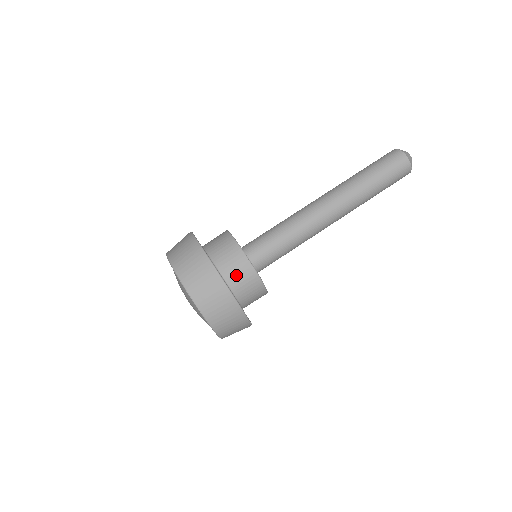
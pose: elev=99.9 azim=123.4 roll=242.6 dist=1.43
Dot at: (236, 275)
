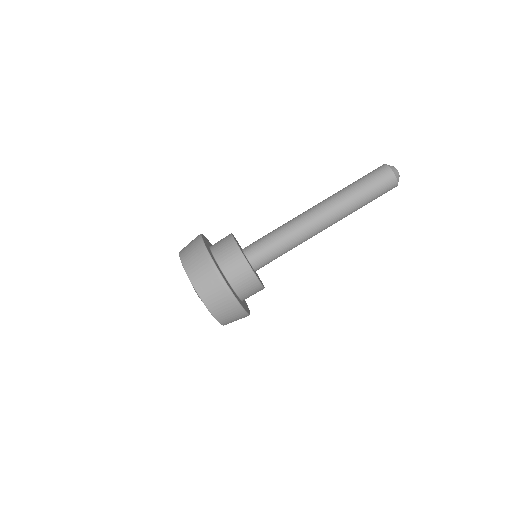
Dot at: (244, 286)
